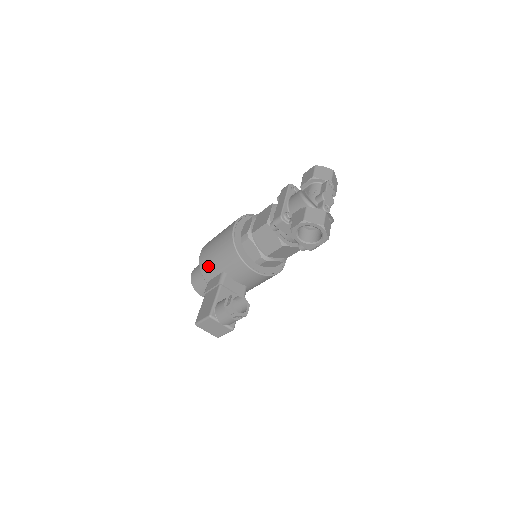
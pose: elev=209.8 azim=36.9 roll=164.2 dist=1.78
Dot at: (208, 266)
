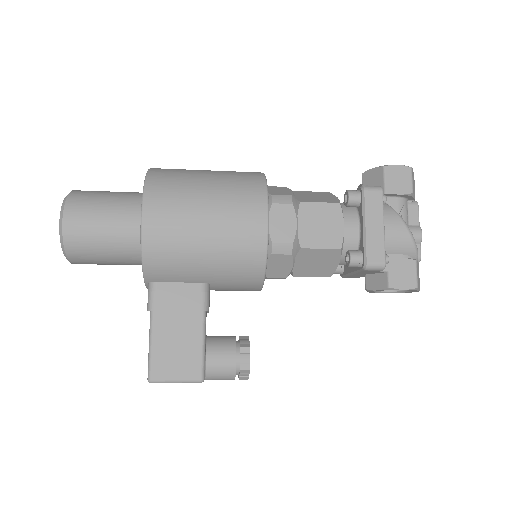
Dot at: (172, 262)
